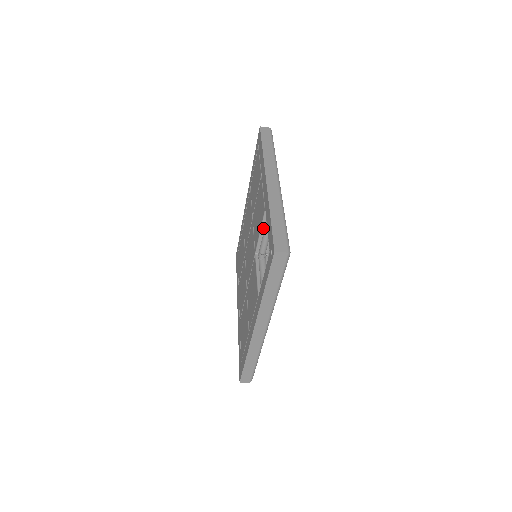
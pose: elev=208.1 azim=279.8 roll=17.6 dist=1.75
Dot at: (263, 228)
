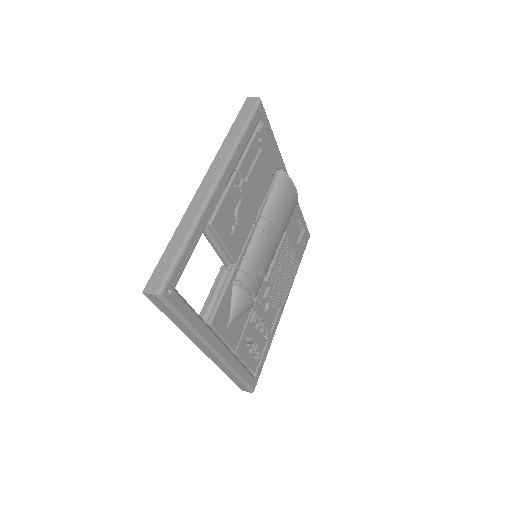
Dot at: occluded
